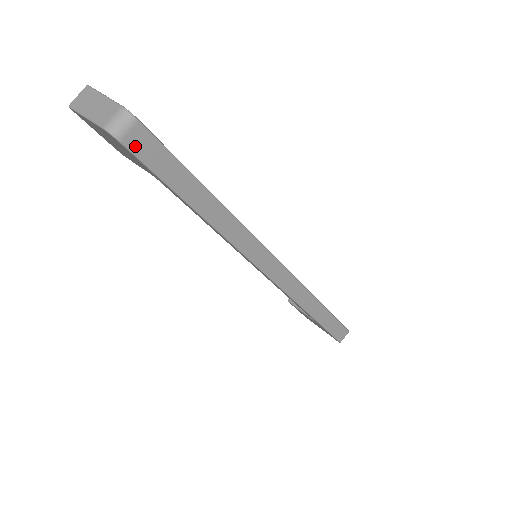
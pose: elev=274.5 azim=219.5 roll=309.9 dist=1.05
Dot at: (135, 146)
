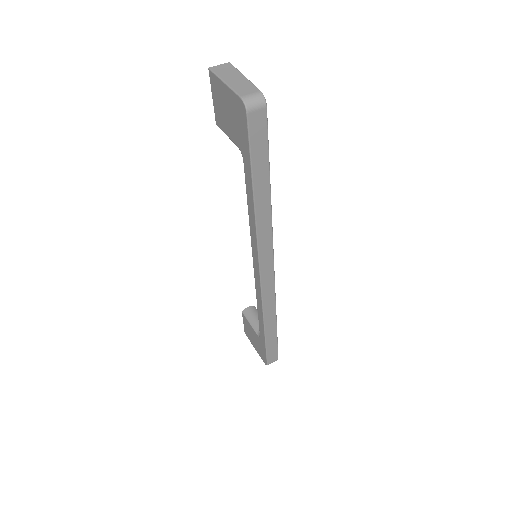
Dot at: (253, 122)
